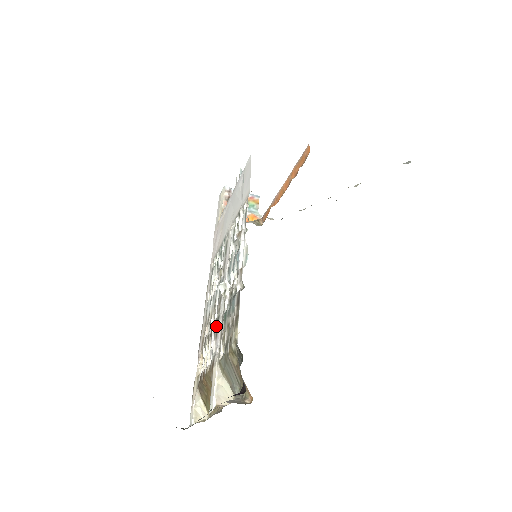
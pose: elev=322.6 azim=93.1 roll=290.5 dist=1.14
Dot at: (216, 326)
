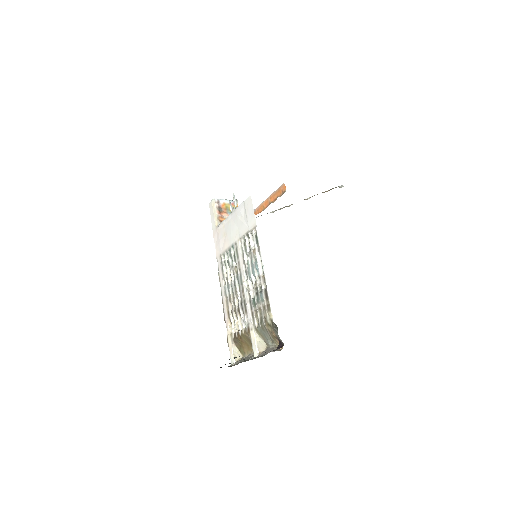
Dot at: (244, 306)
